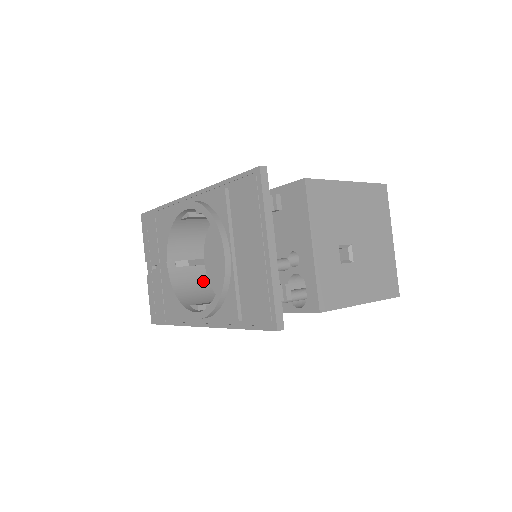
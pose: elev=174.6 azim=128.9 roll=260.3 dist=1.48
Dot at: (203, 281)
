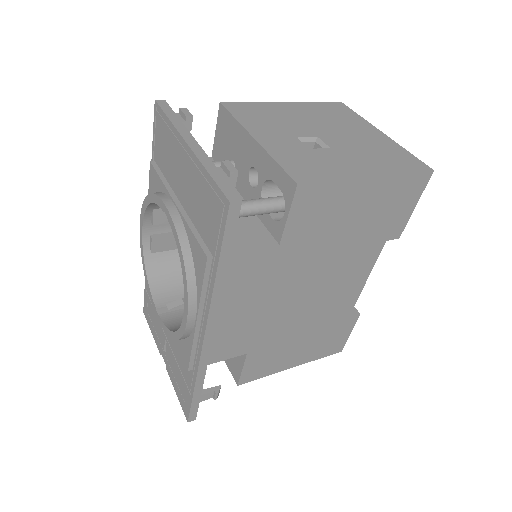
Dot at: occluded
